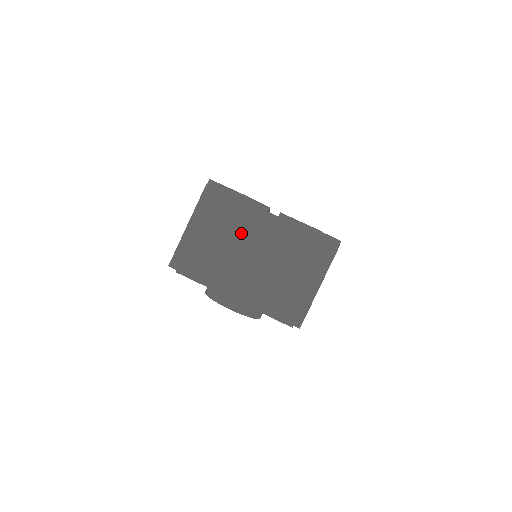
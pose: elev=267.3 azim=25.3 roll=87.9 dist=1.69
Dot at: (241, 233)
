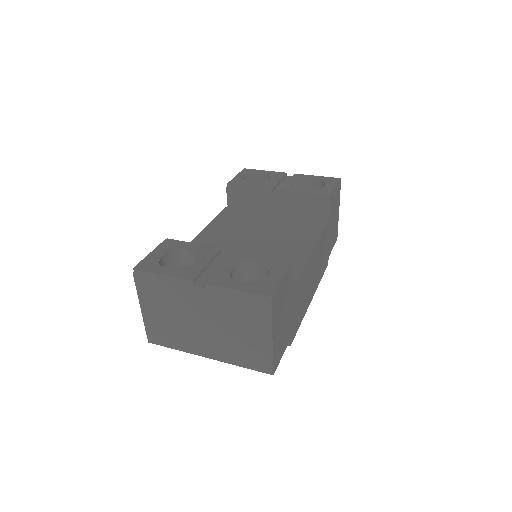
Dot at: (183, 308)
